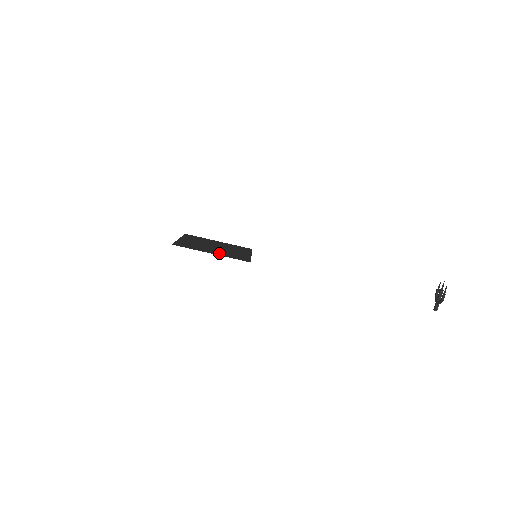
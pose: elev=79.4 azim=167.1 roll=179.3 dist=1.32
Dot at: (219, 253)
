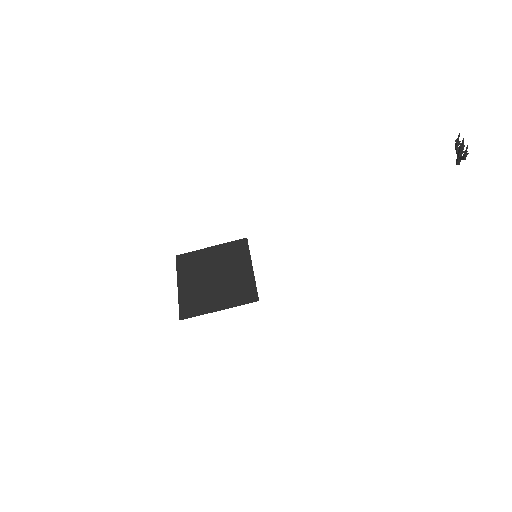
Dot at: (225, 301)
